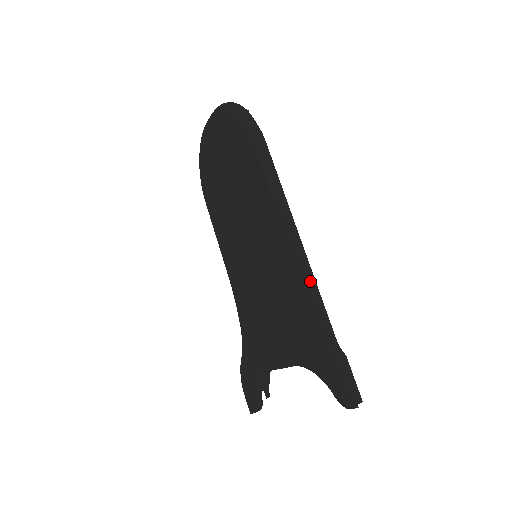
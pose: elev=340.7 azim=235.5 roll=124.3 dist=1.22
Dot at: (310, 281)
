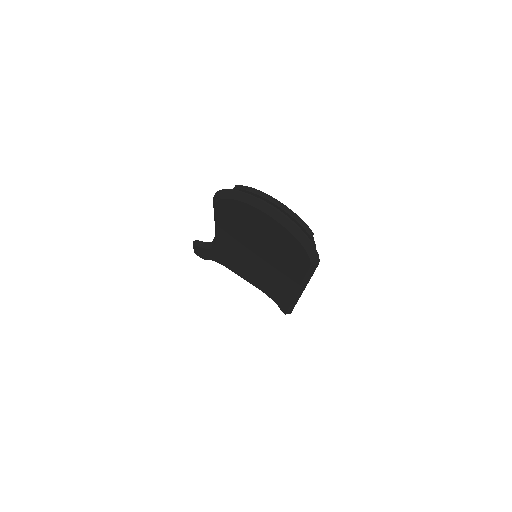
Dot at: (298, 298)
